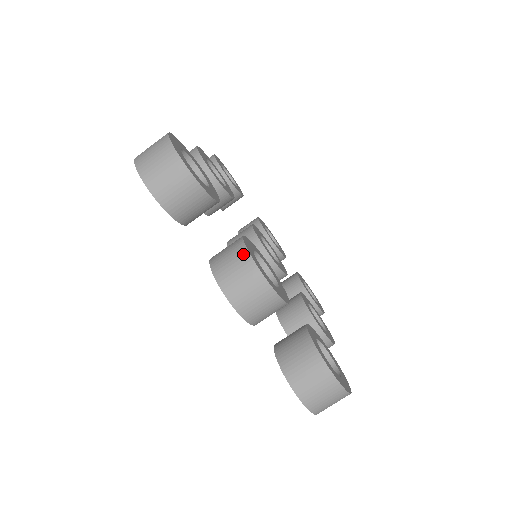
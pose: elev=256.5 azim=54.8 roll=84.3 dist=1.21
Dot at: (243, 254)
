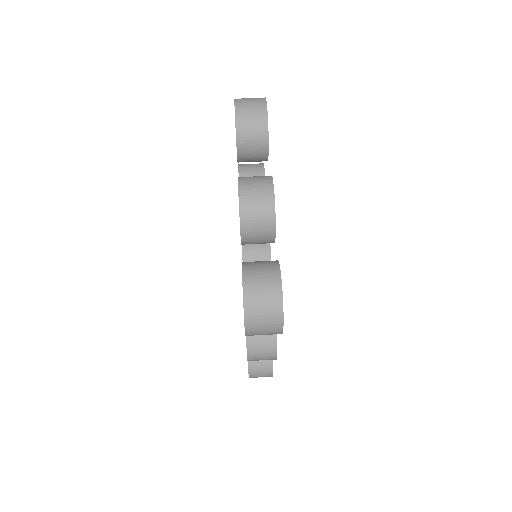
Dot at: (267, 176)
